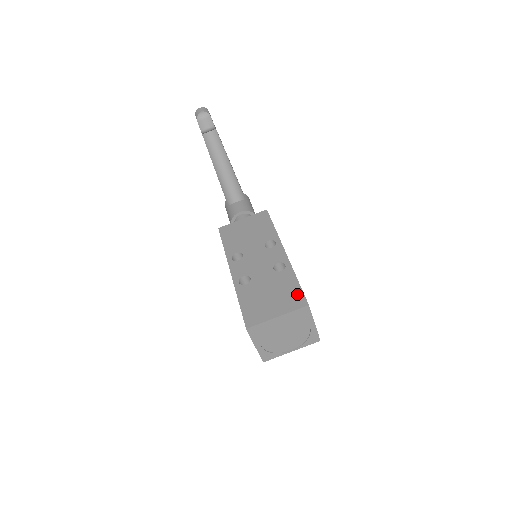
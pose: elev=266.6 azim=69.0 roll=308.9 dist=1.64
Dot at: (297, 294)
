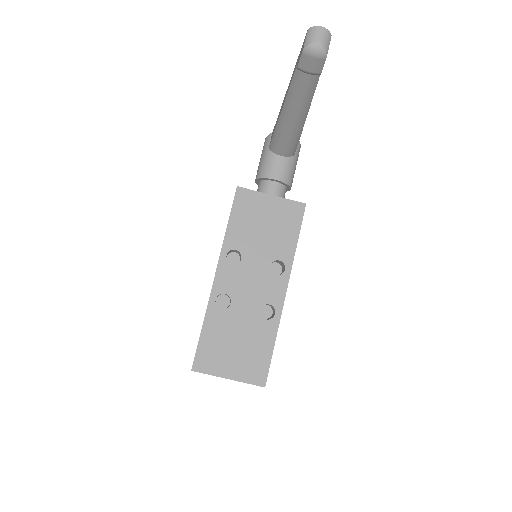
Dot at: (263, 365)
